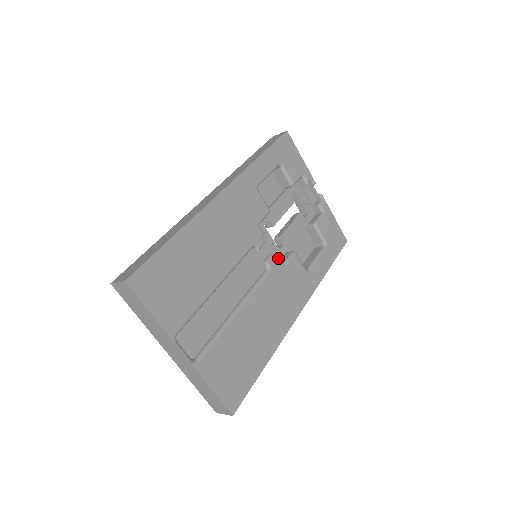
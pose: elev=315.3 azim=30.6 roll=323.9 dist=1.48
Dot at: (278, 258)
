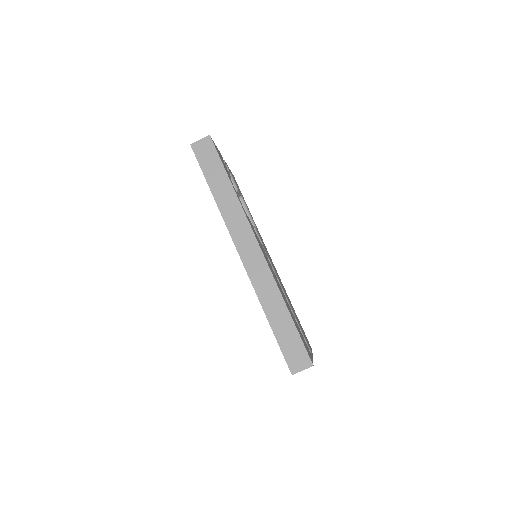
Dot at: occluded
